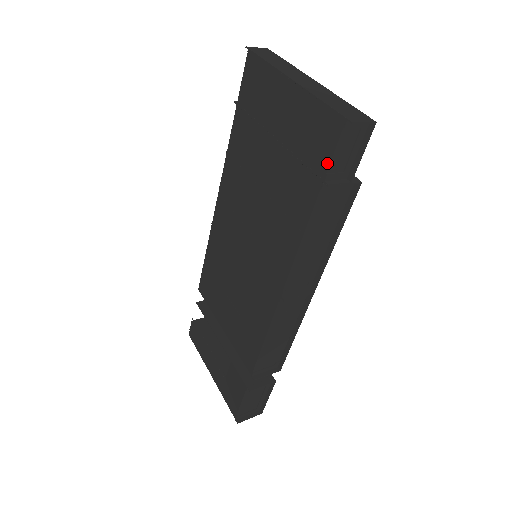
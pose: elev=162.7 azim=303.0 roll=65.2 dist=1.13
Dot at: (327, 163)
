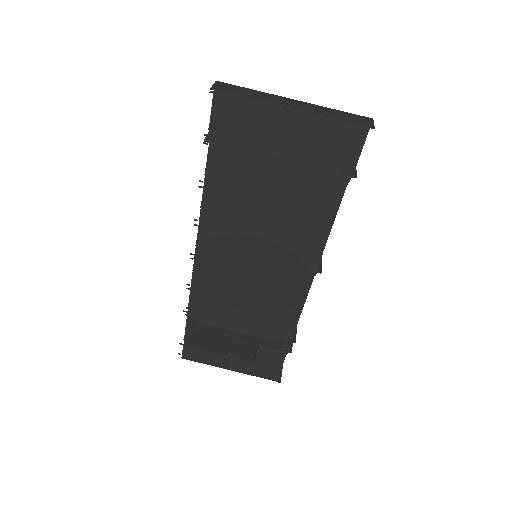
Dot at: (352, 162)
